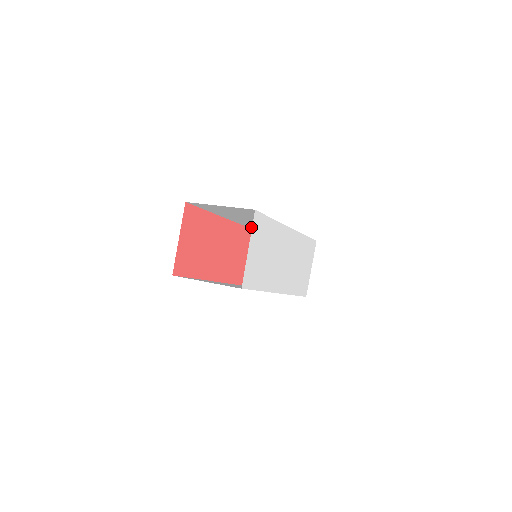
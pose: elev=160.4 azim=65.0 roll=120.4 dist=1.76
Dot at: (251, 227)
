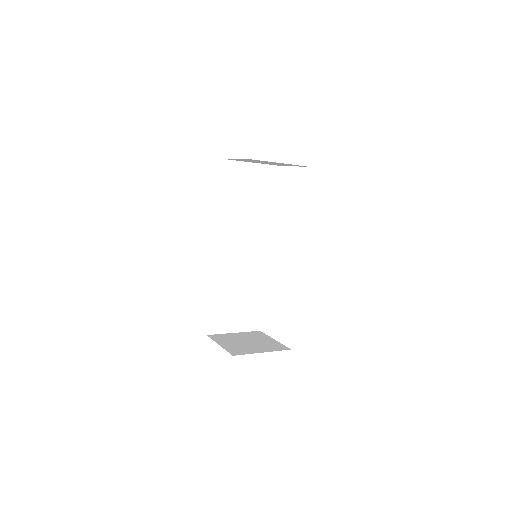
Dot at: (214, 285)
